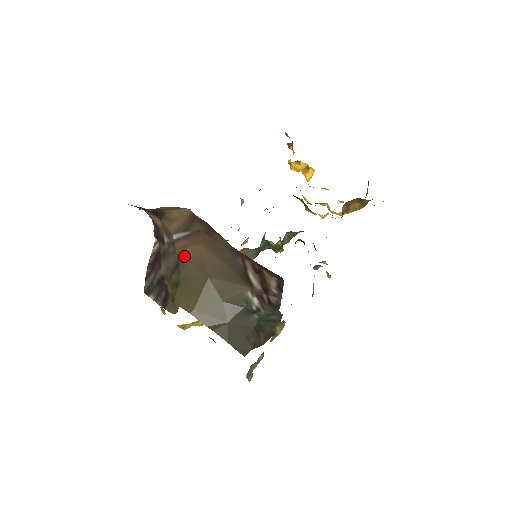
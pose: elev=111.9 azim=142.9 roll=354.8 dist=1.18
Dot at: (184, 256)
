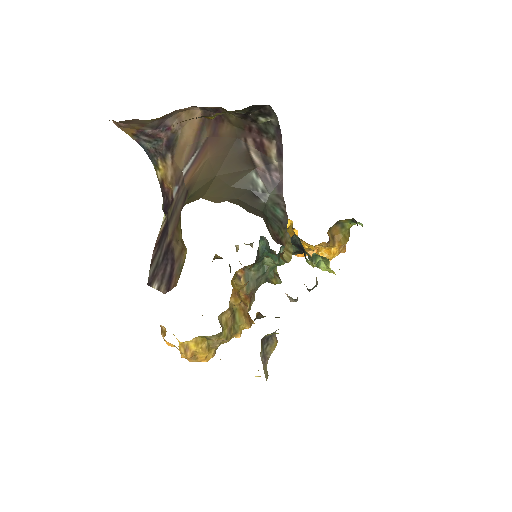
Dot at: (193, 181)
